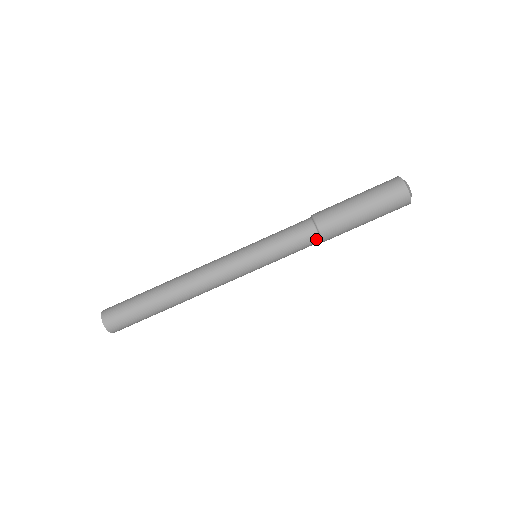
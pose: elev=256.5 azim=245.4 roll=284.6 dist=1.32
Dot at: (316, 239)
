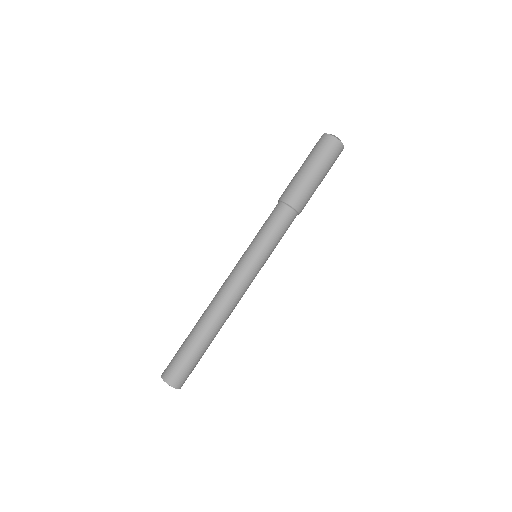
Dot at: (293, 214)
